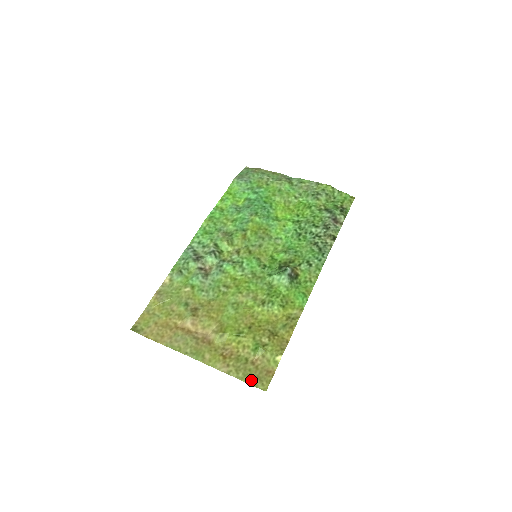
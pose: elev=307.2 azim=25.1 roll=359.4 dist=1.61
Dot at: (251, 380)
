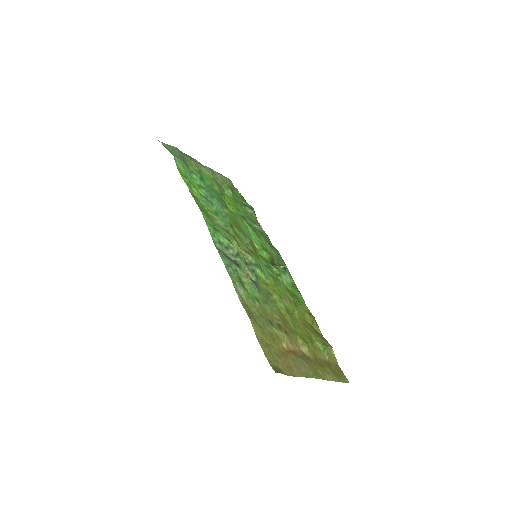
Dot at: (341, 379)
